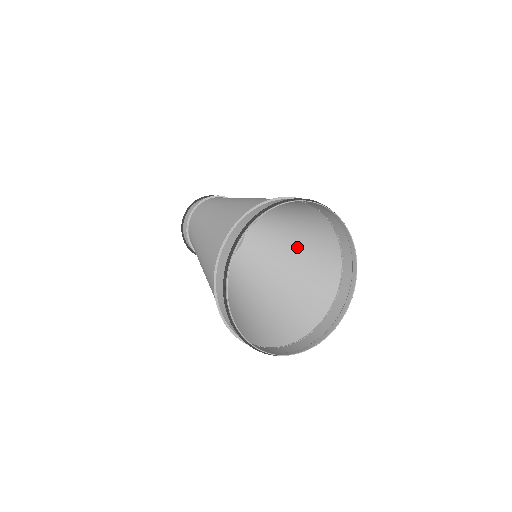
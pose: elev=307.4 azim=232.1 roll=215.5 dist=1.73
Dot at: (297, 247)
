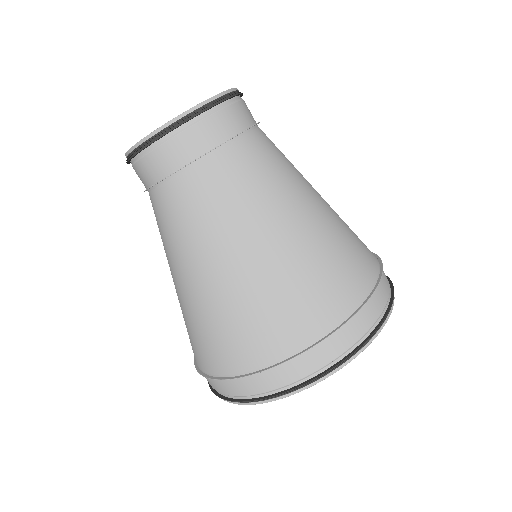
Dot at: occluded
